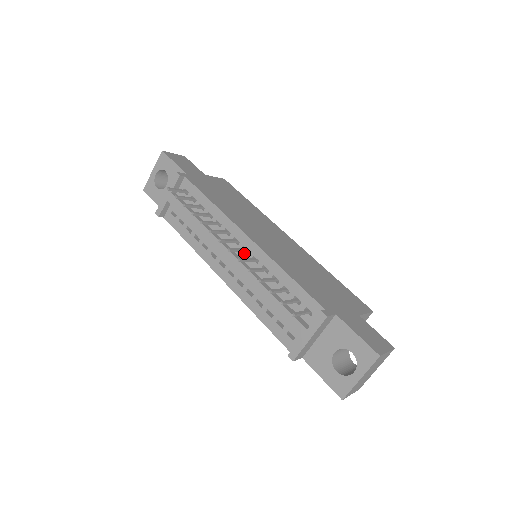
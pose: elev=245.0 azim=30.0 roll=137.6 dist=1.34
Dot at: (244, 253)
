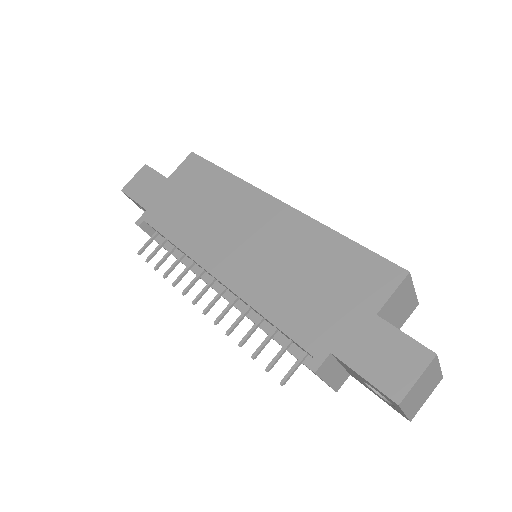
Dot at: (228, 289)
